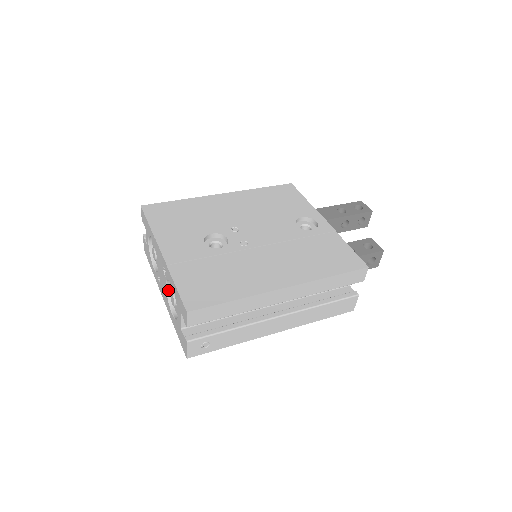
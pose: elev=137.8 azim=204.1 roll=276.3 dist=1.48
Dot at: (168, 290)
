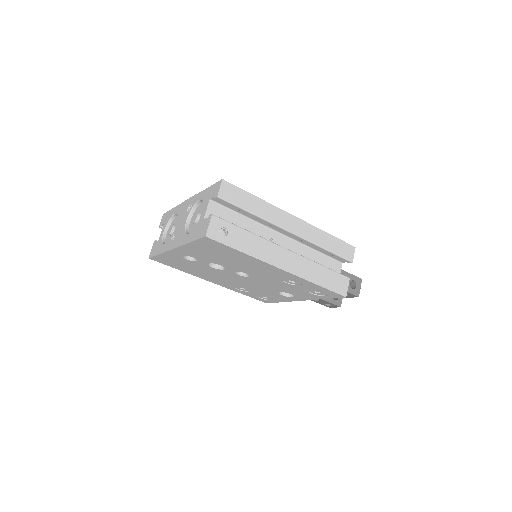
Dot at: (187, 225)
